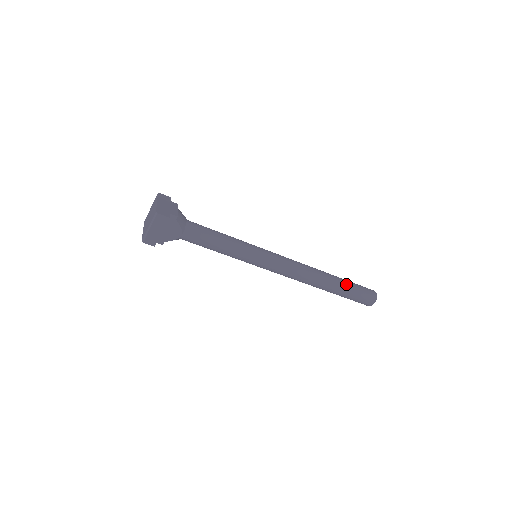
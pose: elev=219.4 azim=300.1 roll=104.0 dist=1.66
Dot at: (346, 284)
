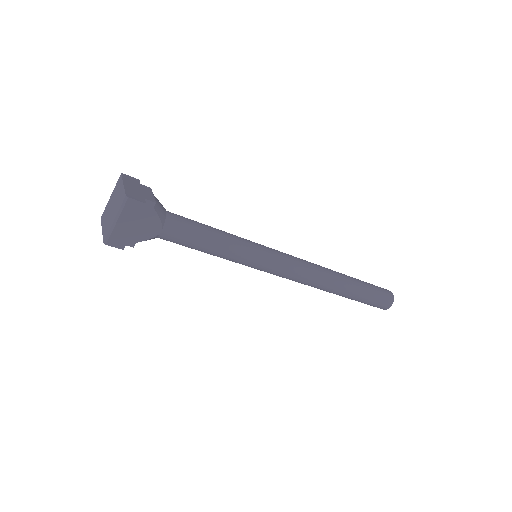
Dot at: (361, 284)
